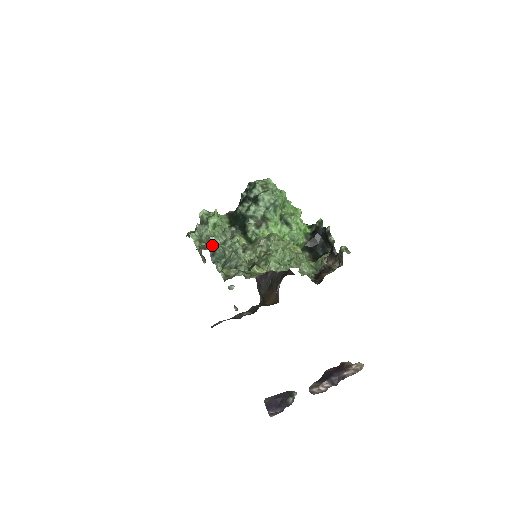
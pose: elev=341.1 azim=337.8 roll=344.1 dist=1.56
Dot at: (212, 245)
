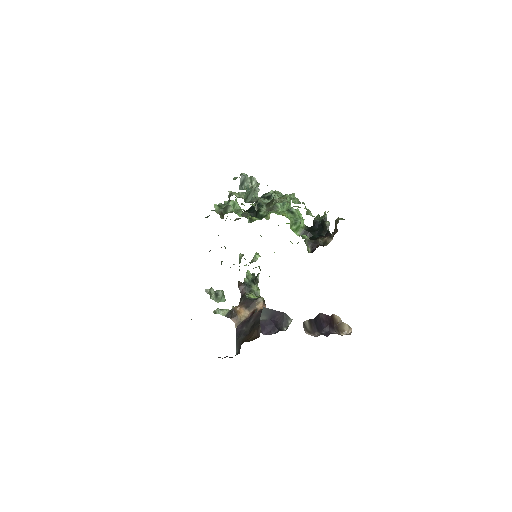
Dot at: (244, 175)
